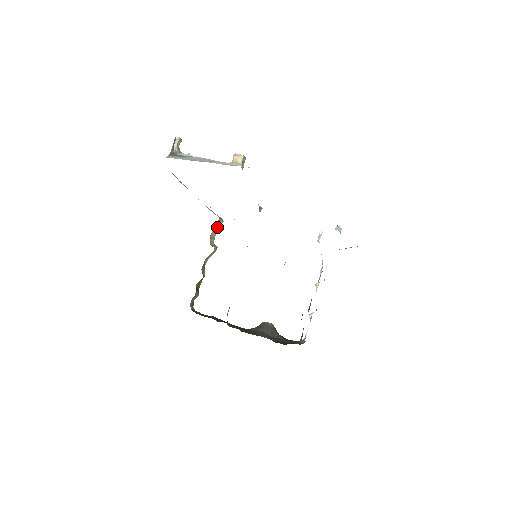
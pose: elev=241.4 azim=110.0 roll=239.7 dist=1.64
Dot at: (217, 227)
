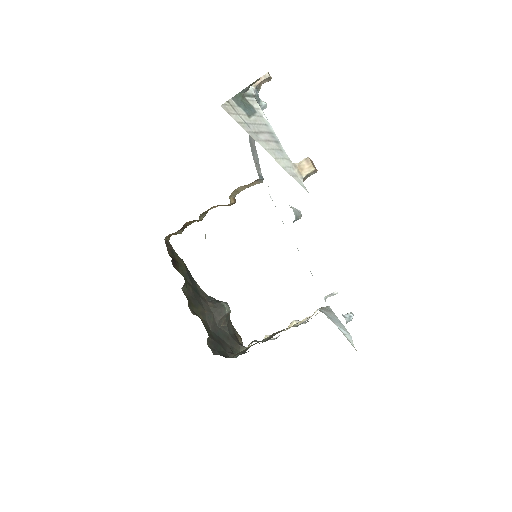
Dot at: (251, 184)
